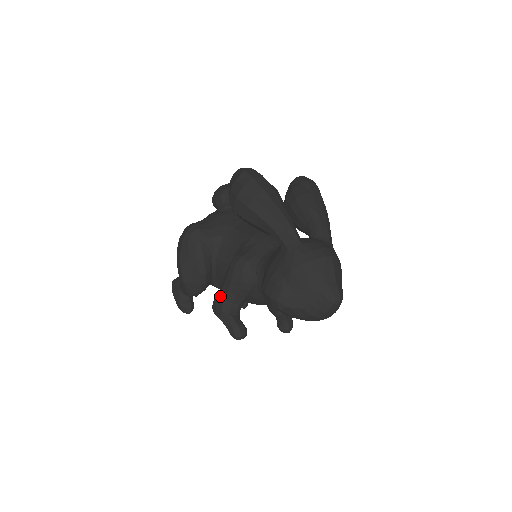
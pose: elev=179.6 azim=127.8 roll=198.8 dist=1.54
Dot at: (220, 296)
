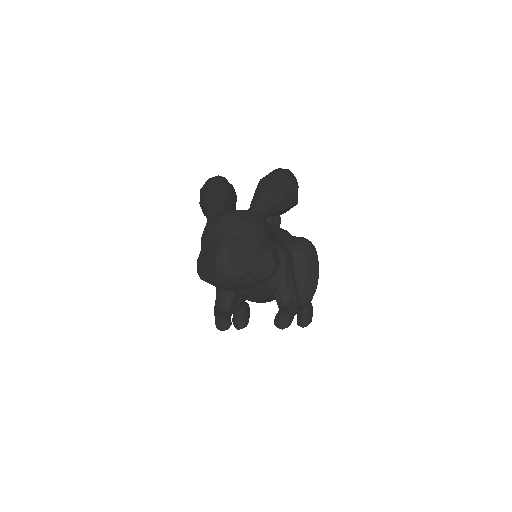
Dot at: occluded
